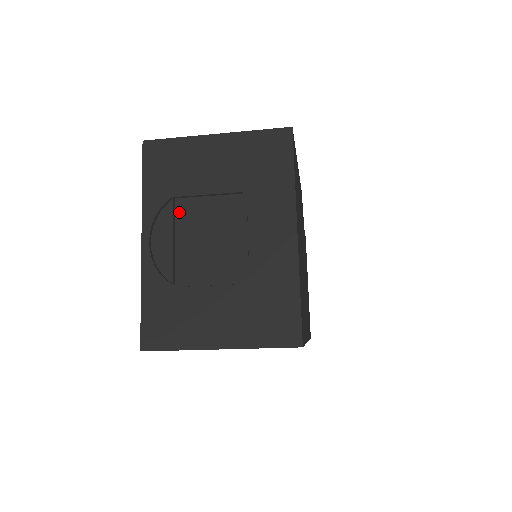
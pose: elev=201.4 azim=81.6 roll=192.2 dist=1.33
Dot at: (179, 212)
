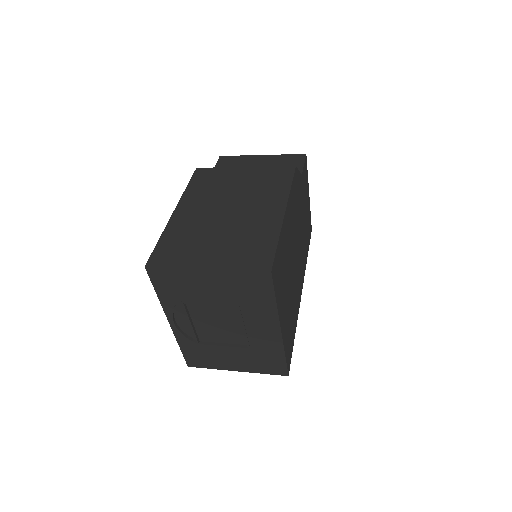
Dot at: (190, 308)
